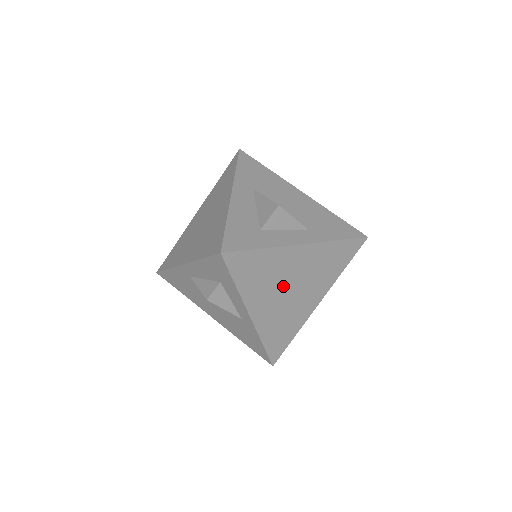
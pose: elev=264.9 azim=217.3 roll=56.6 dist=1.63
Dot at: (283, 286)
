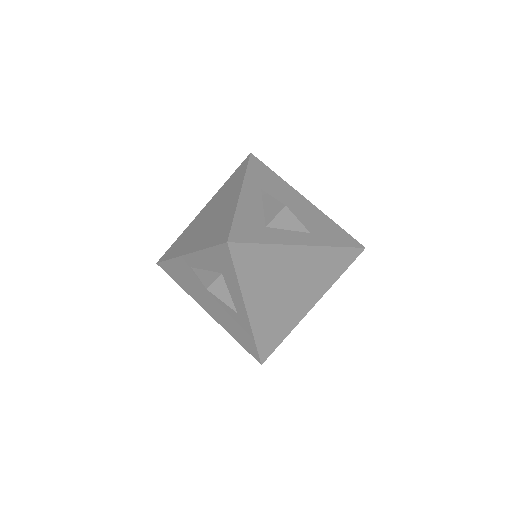
Dot at: (281, 284)
